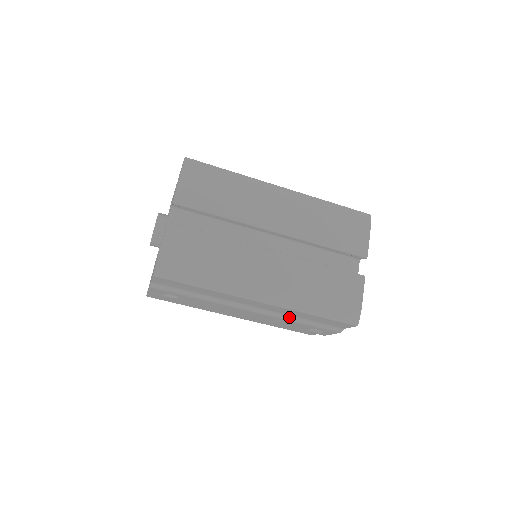
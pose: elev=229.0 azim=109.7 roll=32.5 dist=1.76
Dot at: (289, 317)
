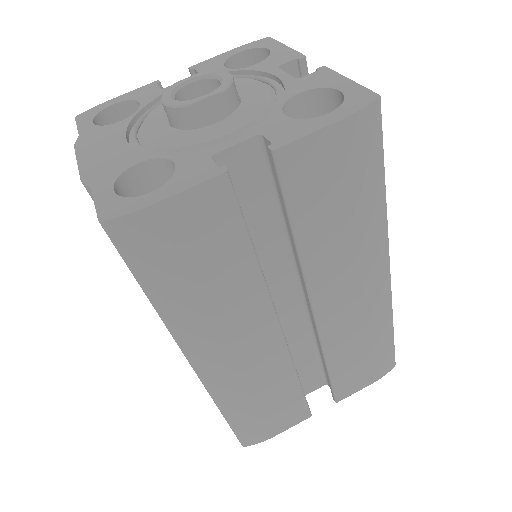
Dot at: occluded
